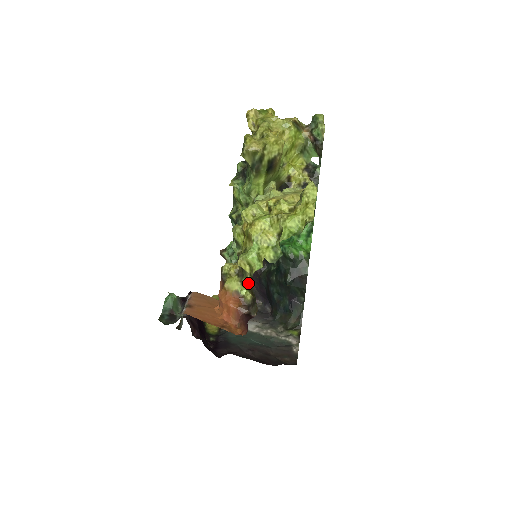
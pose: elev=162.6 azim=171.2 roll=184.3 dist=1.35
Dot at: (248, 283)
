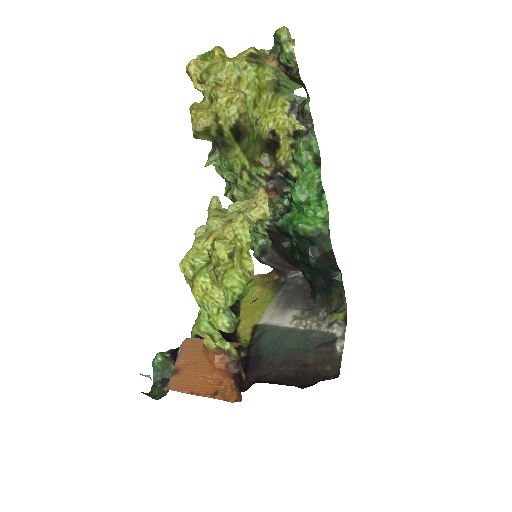
Dot at: occluded
